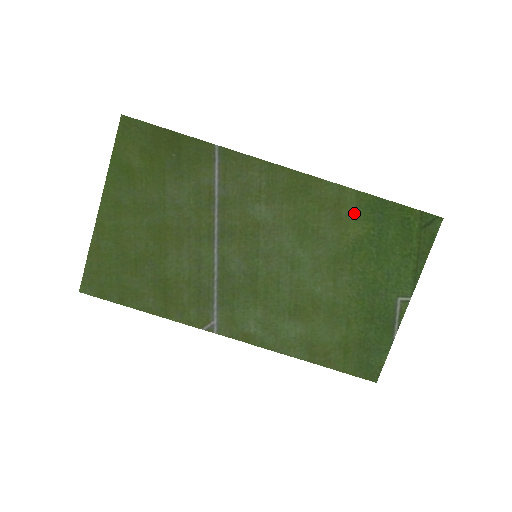
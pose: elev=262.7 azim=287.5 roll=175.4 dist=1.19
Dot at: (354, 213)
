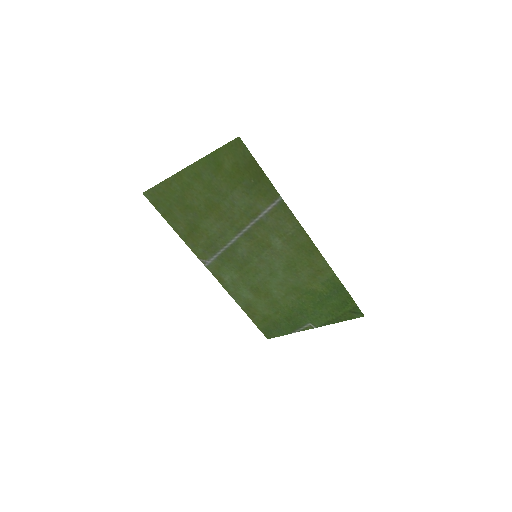
Dot at: (324, 281)
